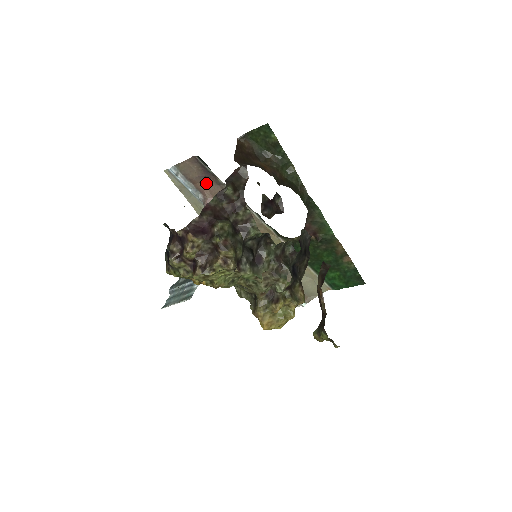
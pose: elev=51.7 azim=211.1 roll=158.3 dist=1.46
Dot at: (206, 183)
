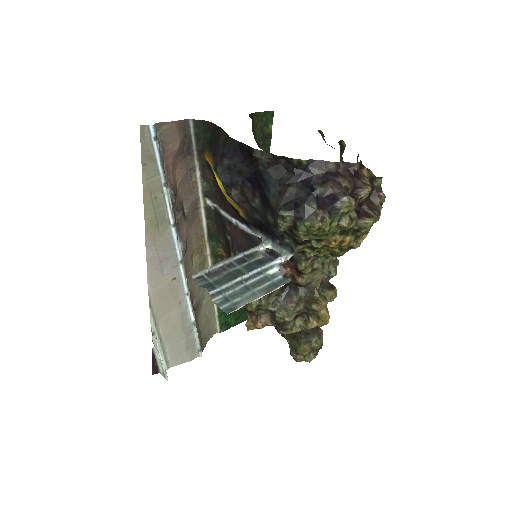
Dot at: (177, 163)
